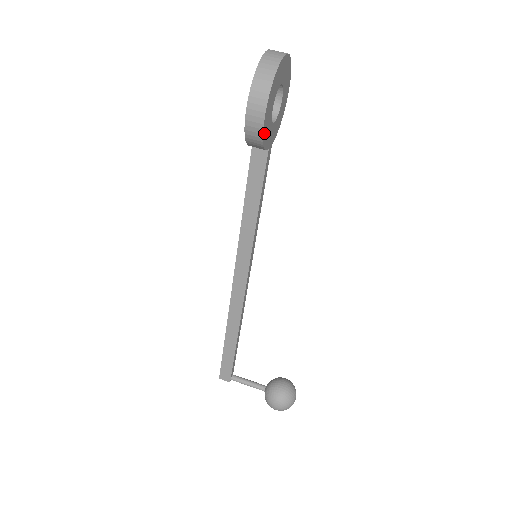
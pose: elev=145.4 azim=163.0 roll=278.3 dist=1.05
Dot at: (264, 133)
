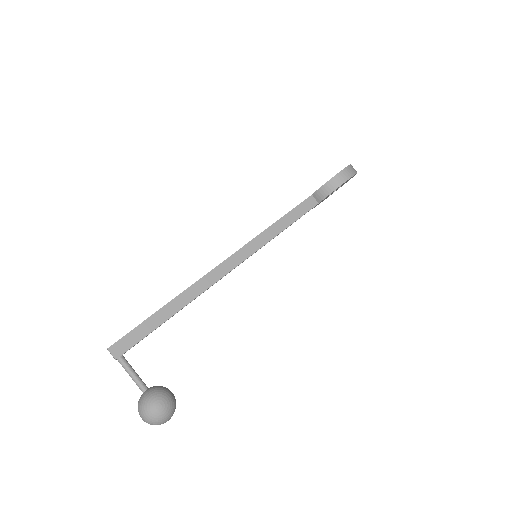
Dot at: occluded
